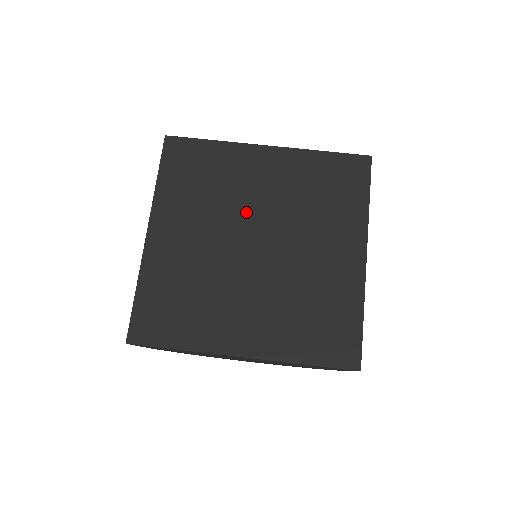
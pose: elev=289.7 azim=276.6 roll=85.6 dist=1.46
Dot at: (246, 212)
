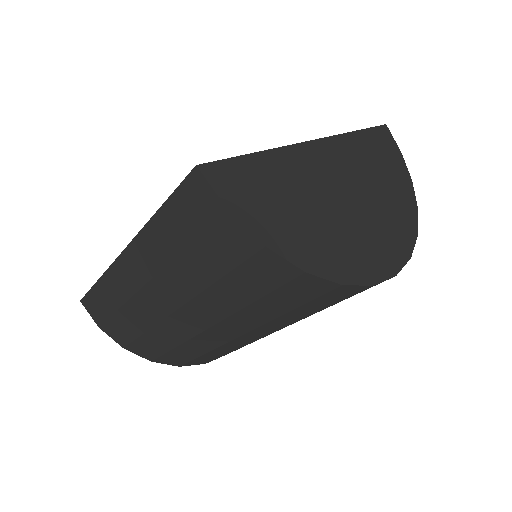
Dot at: occluded
